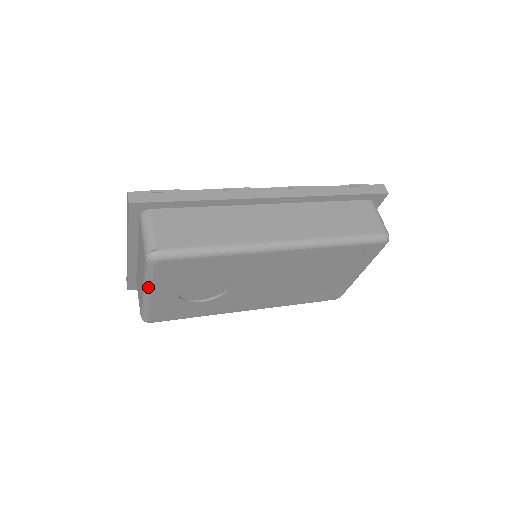
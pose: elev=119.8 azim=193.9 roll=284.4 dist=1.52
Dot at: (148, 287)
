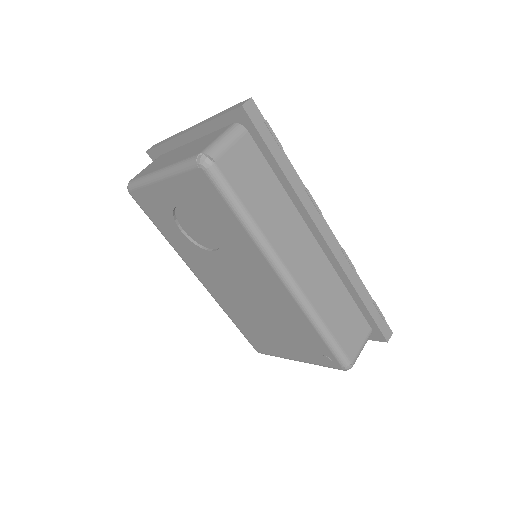
Dot at: (168, 173)
